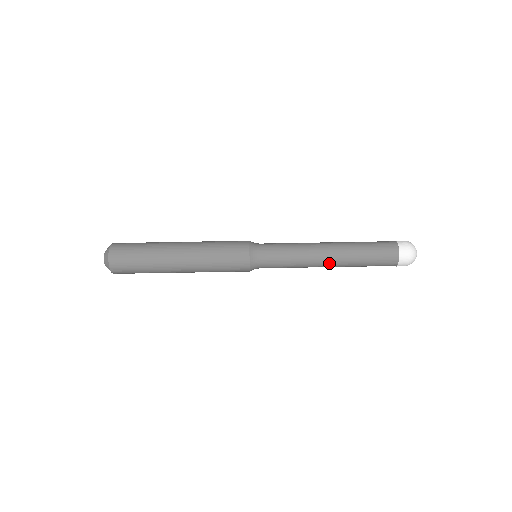
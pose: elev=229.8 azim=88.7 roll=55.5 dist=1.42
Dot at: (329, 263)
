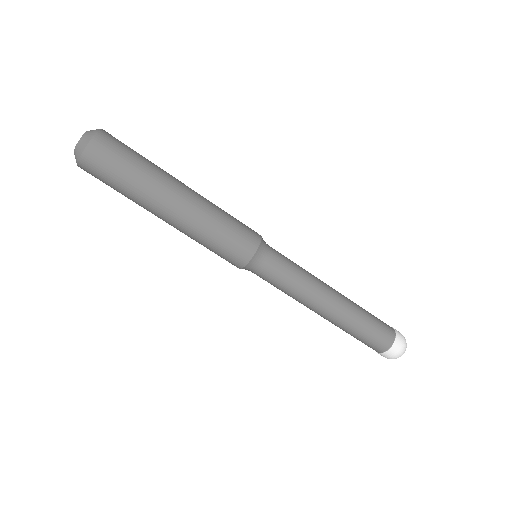
Dot at: (328, 309)
